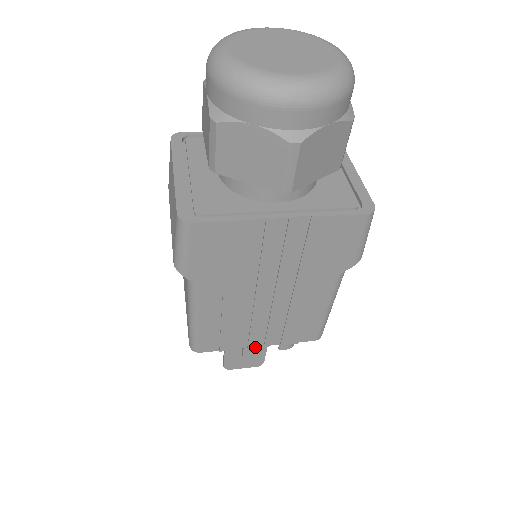
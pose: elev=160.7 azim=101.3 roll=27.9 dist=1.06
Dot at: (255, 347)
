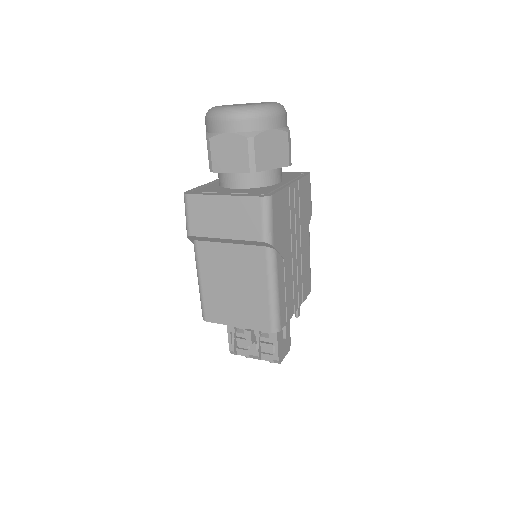
Dot at: occluded
